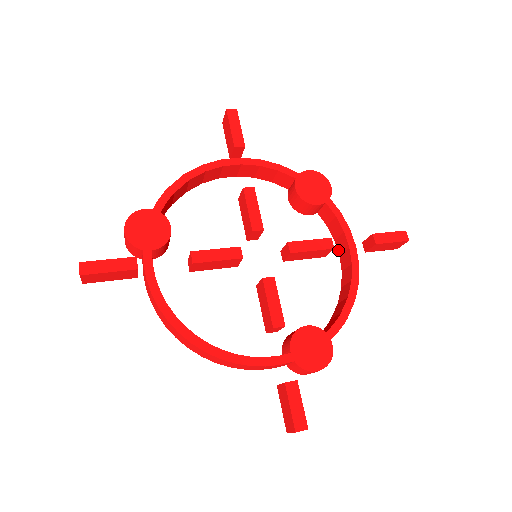
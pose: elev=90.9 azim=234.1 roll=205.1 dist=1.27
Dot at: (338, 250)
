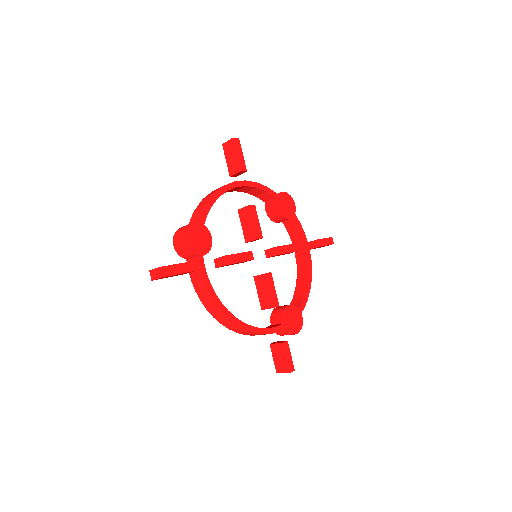
Dot at: occluded
